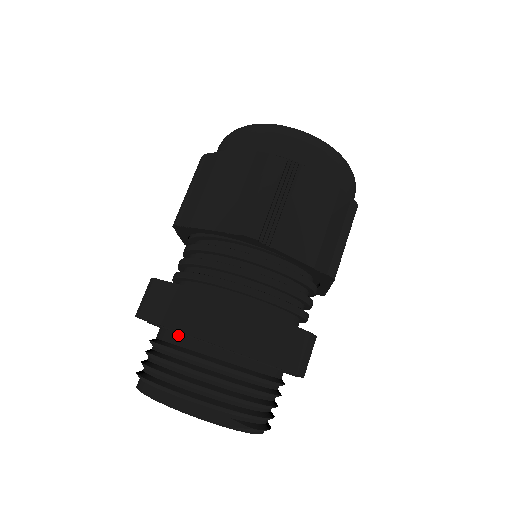
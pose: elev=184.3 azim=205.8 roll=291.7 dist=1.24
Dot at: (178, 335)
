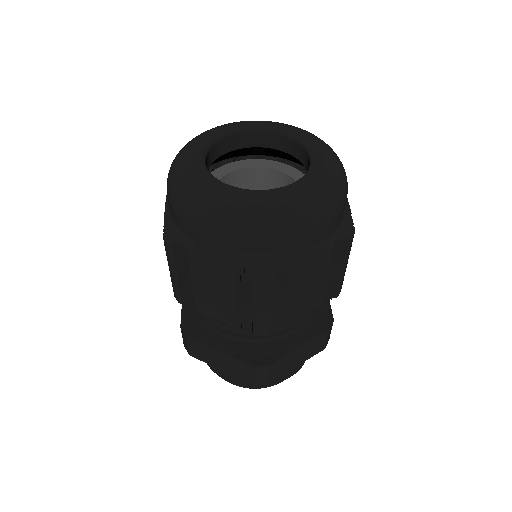
Dot at: occluded
